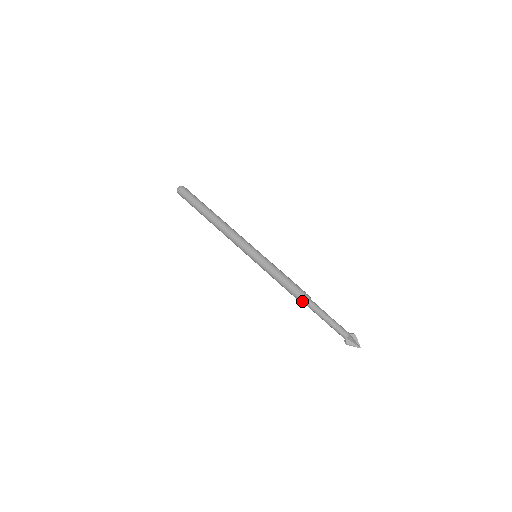
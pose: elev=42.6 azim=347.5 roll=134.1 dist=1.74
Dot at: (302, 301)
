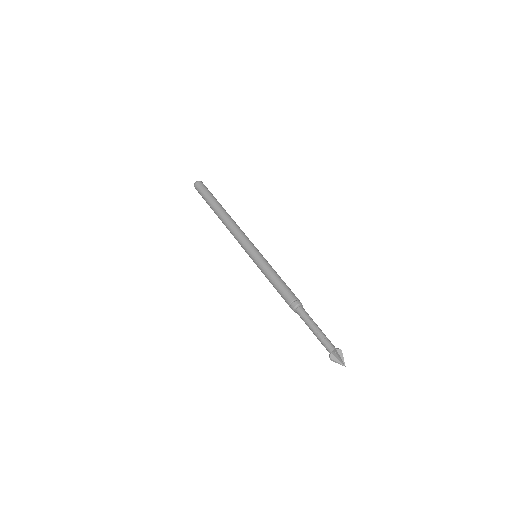
Dot at: occluded
